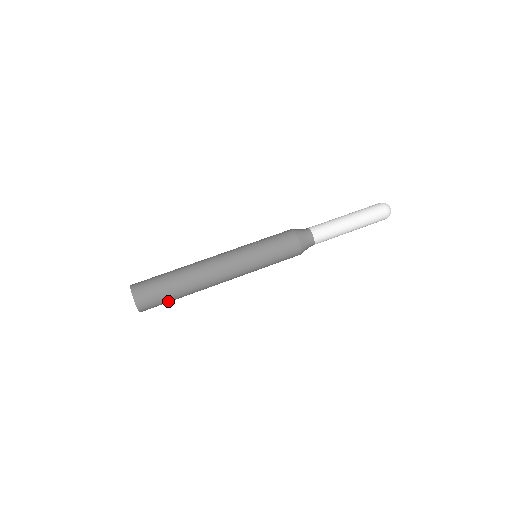
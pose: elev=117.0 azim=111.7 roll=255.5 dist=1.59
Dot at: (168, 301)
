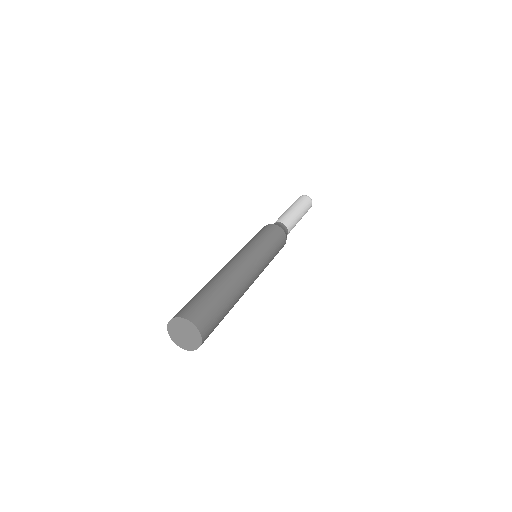
Dot at: occluded
